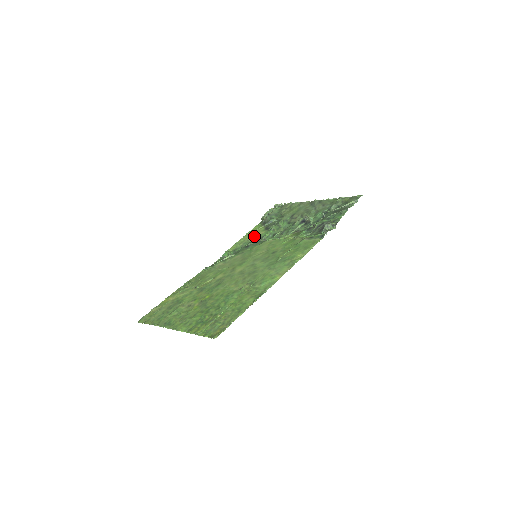
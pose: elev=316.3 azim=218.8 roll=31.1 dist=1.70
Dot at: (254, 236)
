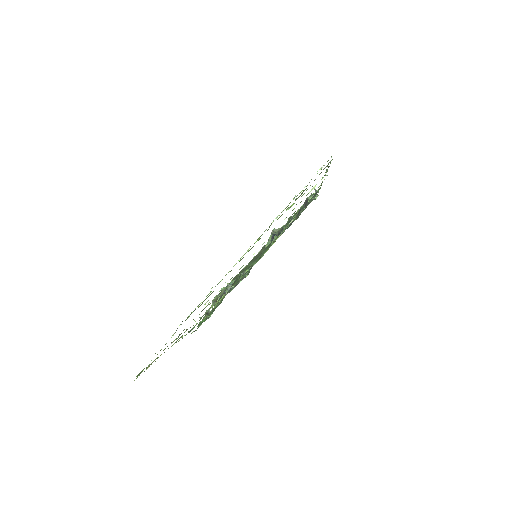
Dot at: (223, 297)
